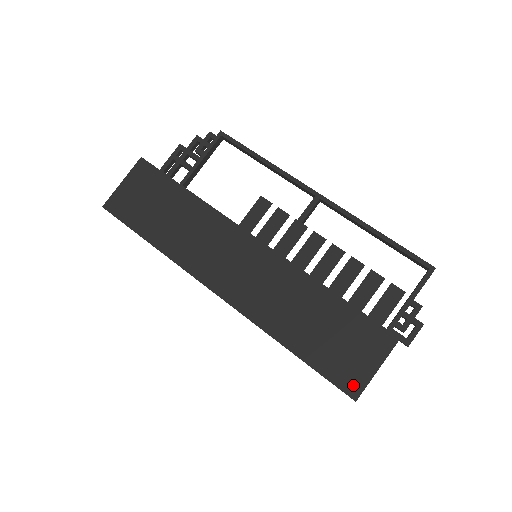
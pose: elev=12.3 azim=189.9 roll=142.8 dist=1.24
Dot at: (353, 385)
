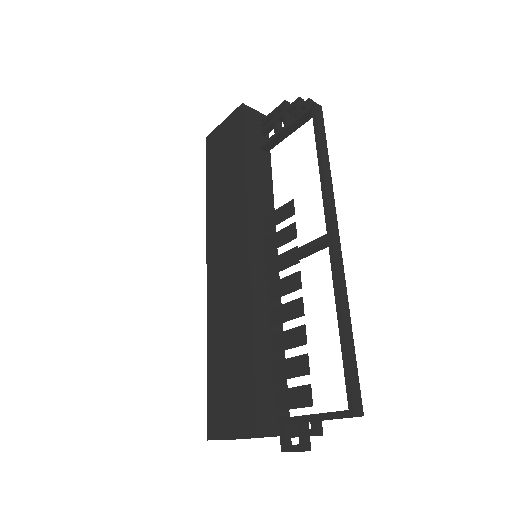
Dot at: (214, 427)
